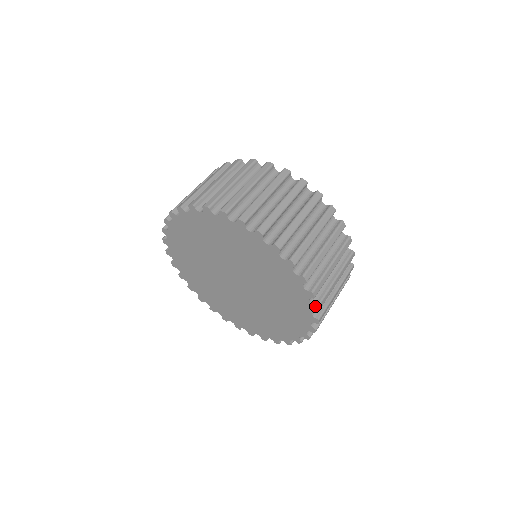
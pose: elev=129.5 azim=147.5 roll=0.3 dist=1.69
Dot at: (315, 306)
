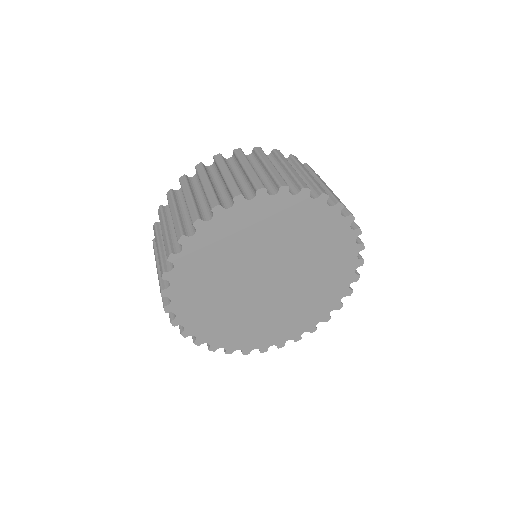
Dot at: (358, 275)
